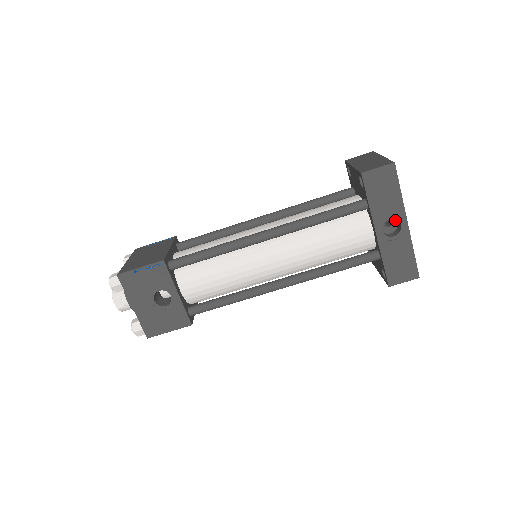
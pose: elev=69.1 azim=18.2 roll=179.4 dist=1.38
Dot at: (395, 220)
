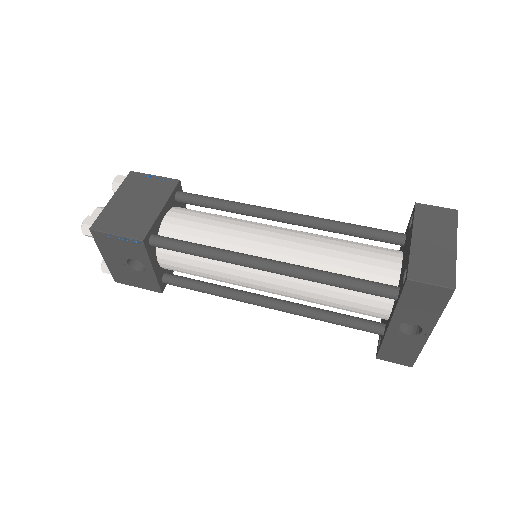
Dot at: occluded
